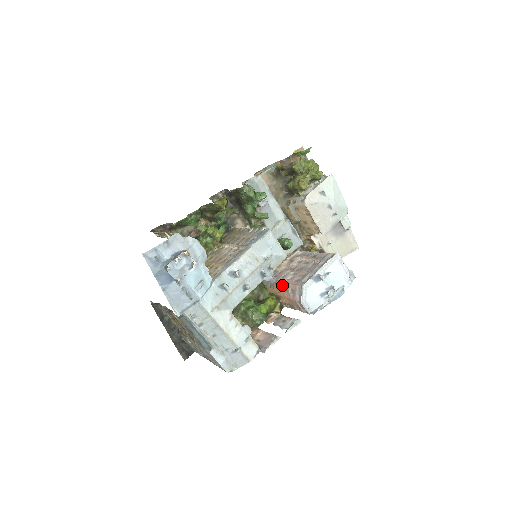
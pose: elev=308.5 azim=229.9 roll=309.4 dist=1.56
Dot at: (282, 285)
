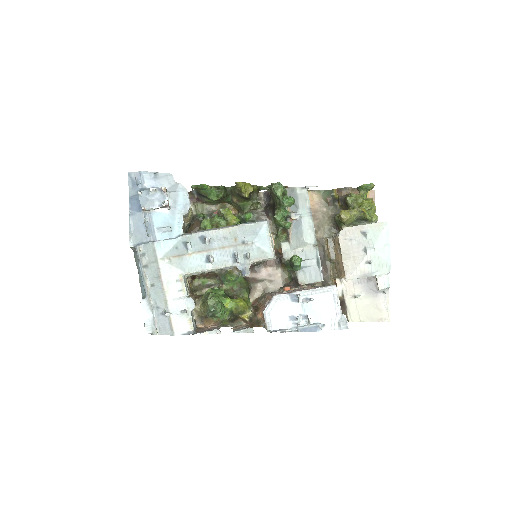
Dot at: (267, 298)
